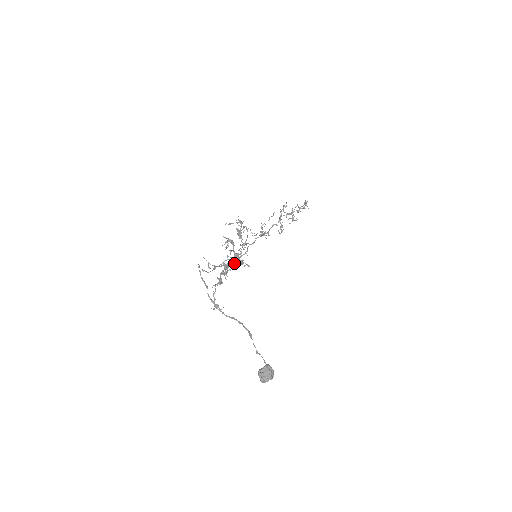
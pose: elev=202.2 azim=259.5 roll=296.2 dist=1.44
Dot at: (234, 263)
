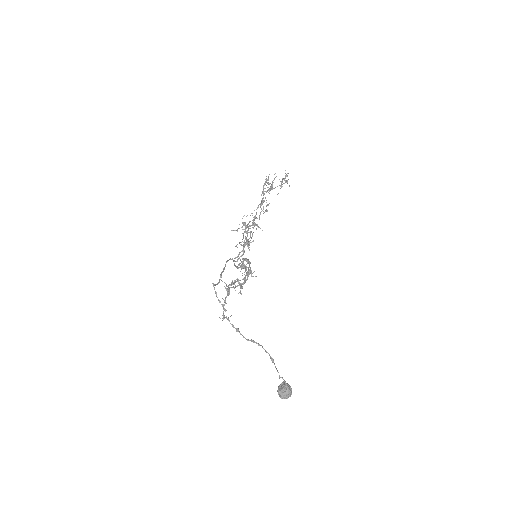
Dot at: (238, 268)
